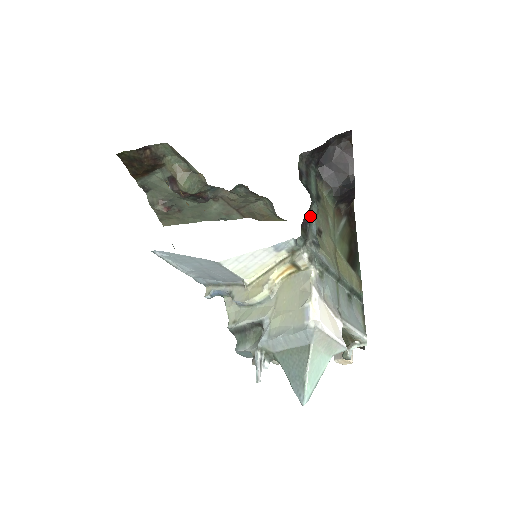
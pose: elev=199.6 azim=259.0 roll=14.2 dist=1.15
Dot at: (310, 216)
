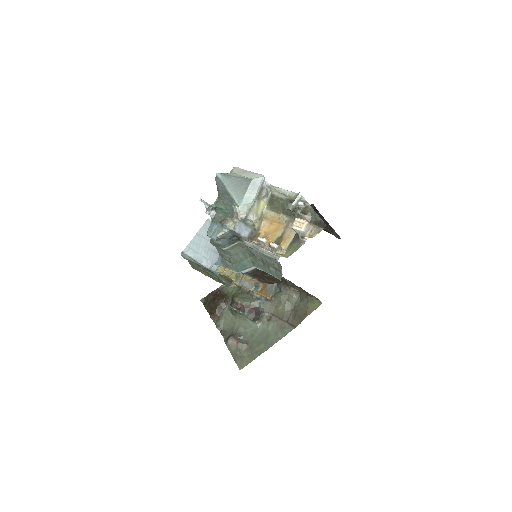
Dot at: occluded
